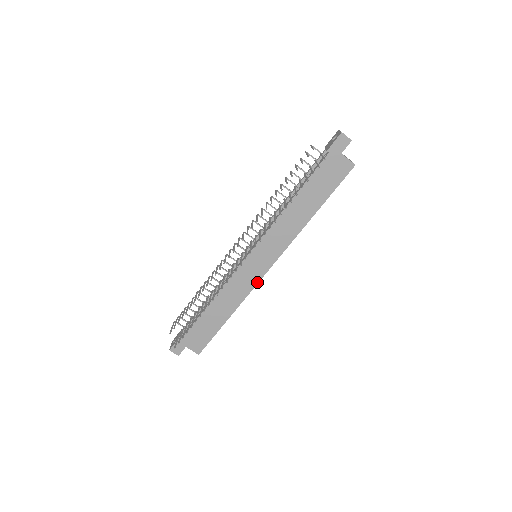
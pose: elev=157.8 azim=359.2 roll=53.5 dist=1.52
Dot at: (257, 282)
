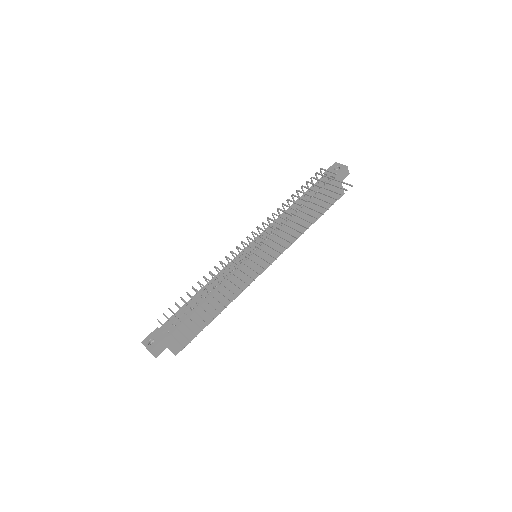
Dot at: (252, 281)
